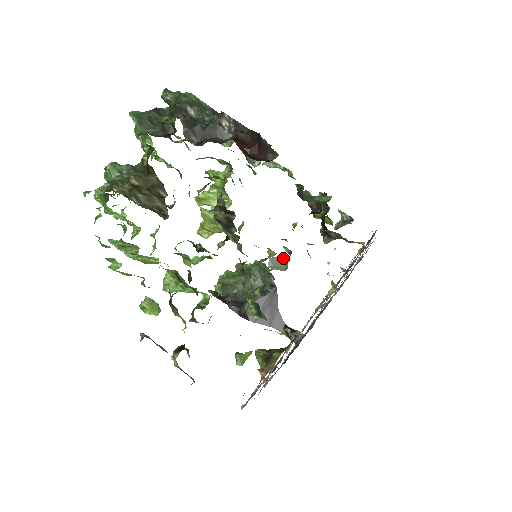
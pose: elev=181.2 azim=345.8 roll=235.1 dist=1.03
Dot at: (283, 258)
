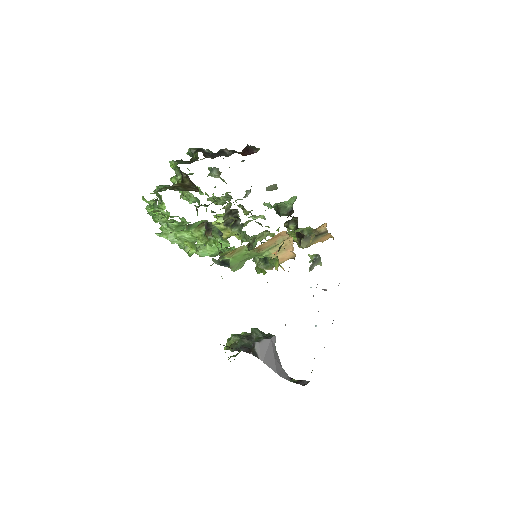
Dot at: (274, 185)
